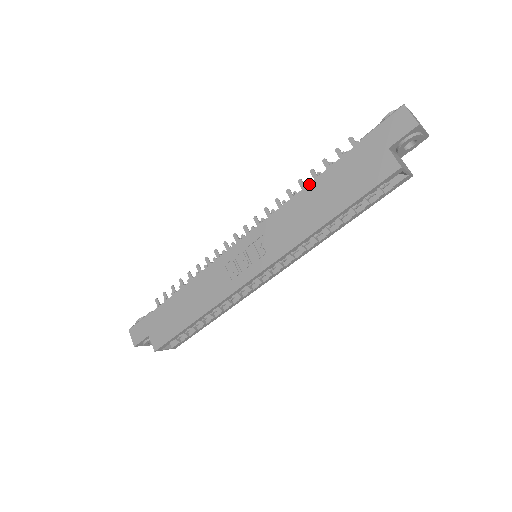
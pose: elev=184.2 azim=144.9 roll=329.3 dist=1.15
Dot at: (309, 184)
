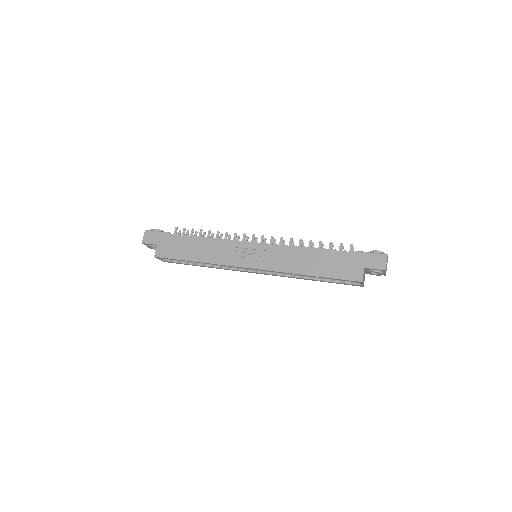
Dot at: (315, 248)
